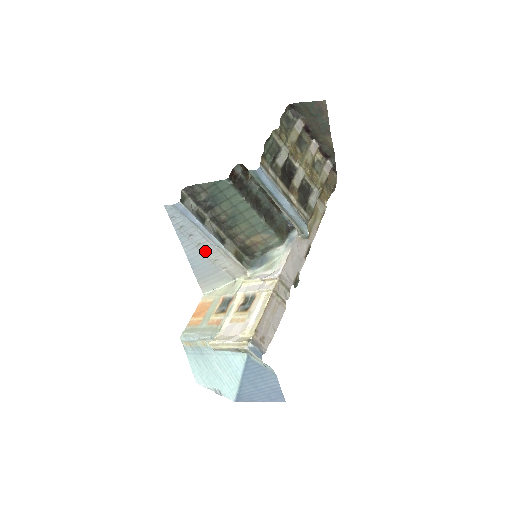
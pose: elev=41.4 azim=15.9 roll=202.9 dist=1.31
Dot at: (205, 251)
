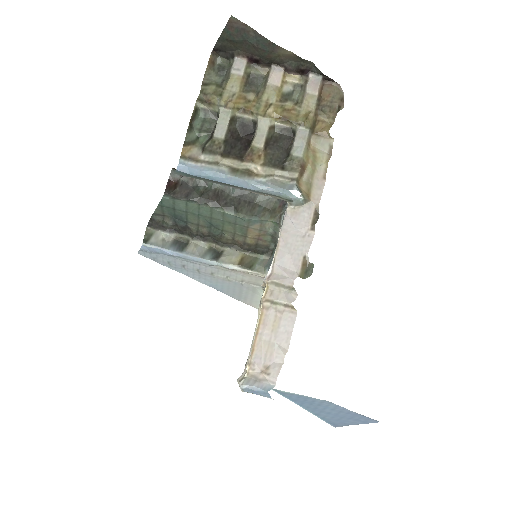
Dot at: (210, 274)
